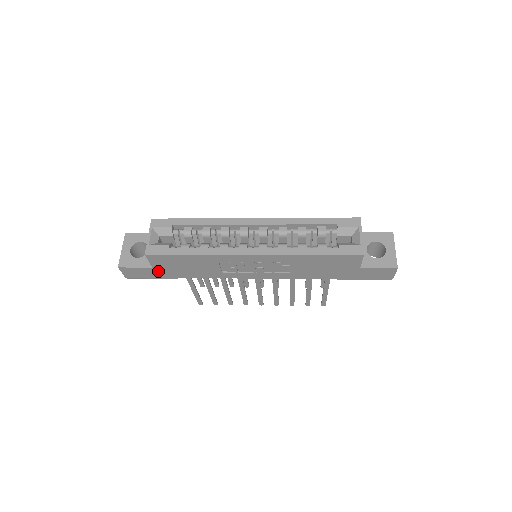
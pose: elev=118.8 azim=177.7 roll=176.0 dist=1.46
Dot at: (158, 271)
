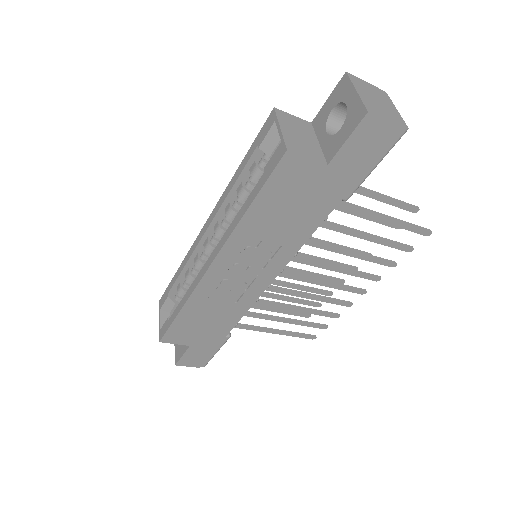
Dot at: (201, 345)
